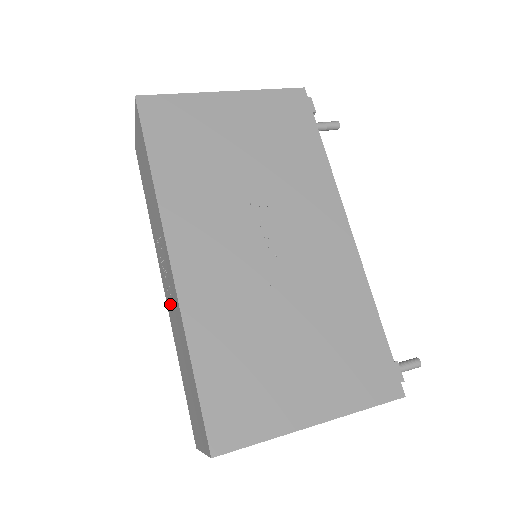
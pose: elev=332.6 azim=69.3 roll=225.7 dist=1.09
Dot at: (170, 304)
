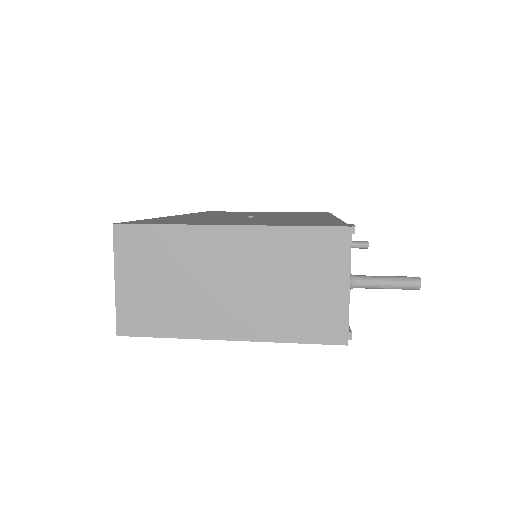
Dot at: occluded
